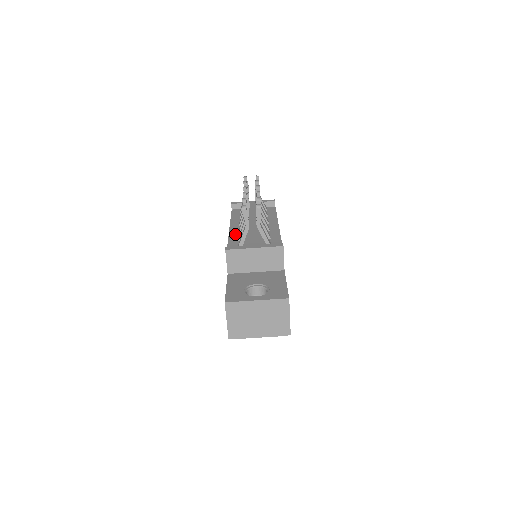
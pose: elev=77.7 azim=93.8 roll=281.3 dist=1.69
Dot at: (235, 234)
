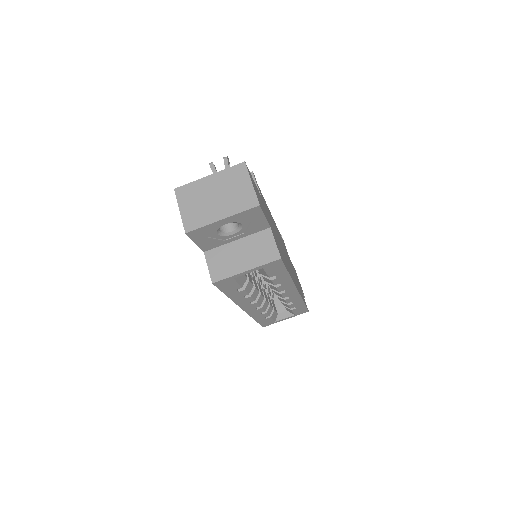
Dot at: occluded
